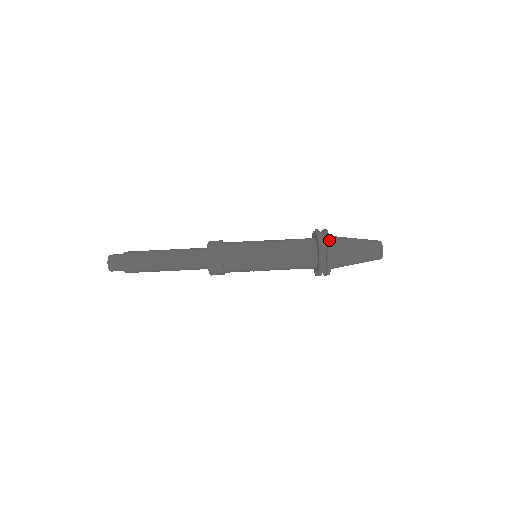
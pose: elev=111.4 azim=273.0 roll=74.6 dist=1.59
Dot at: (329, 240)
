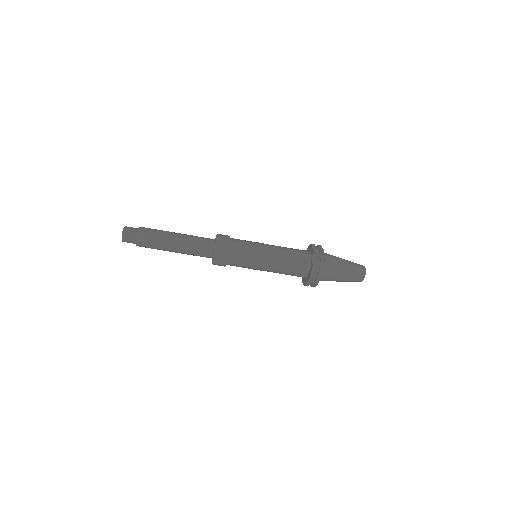
Dot at: (318, 282)
